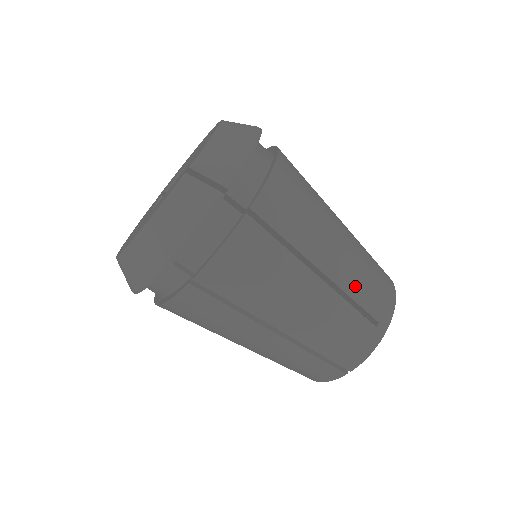
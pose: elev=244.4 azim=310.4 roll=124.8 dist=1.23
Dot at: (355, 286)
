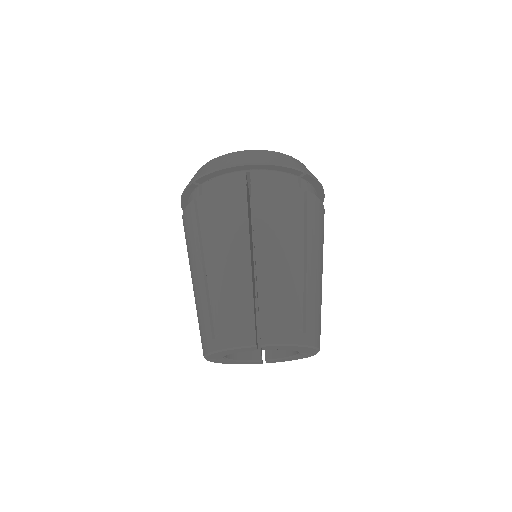
Dot at: (312, 296)
